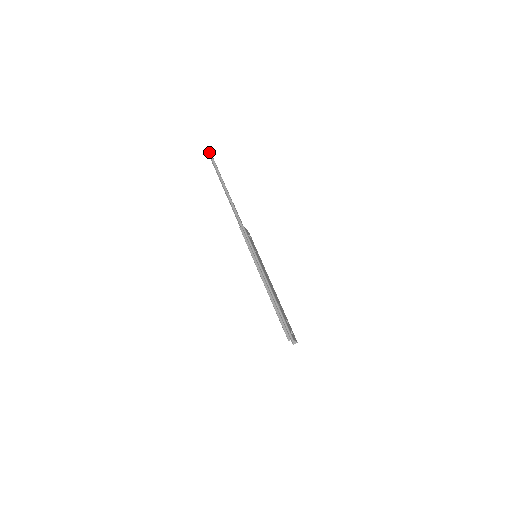
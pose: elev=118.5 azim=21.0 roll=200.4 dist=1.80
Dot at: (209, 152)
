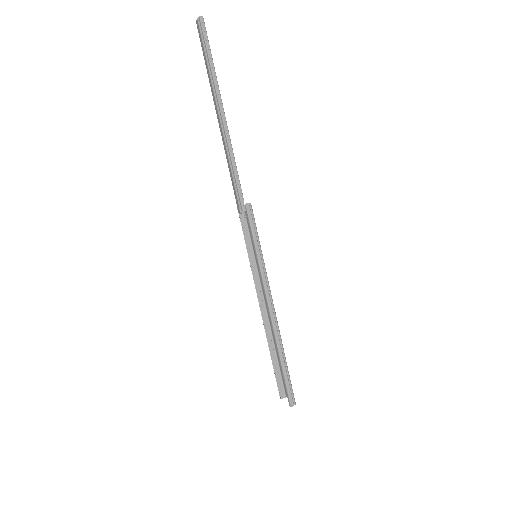
Dot at: (203, 25)
